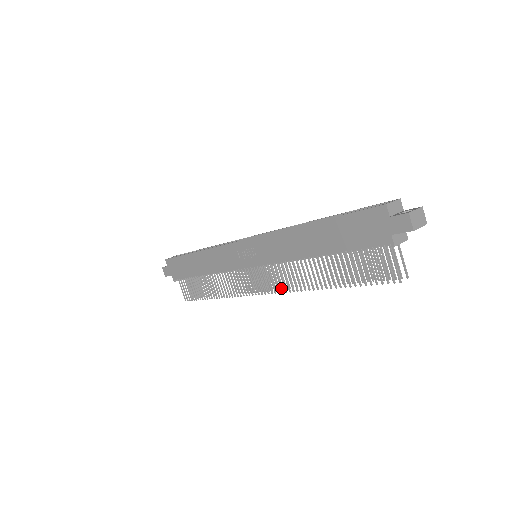
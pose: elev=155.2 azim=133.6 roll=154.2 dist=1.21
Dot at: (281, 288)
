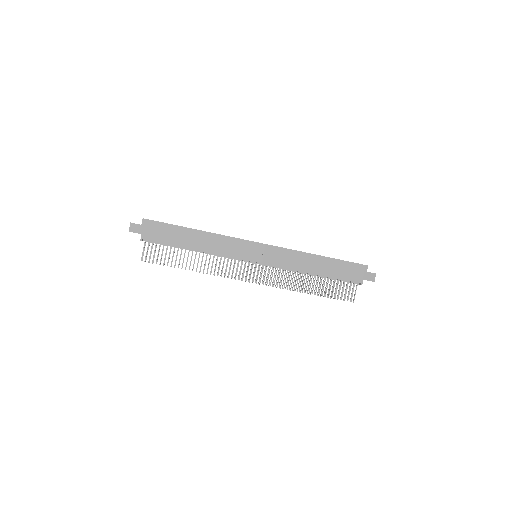
Dot at: occluded
